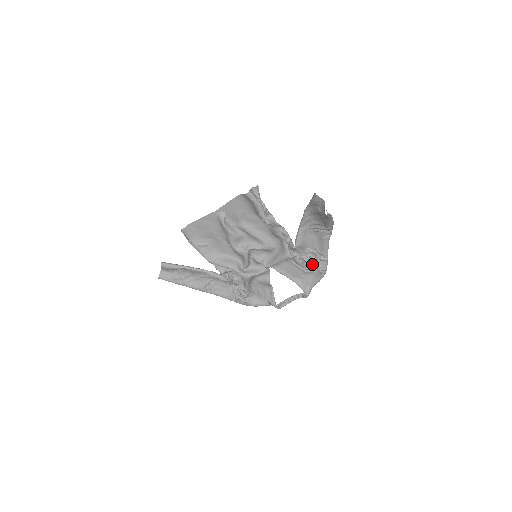
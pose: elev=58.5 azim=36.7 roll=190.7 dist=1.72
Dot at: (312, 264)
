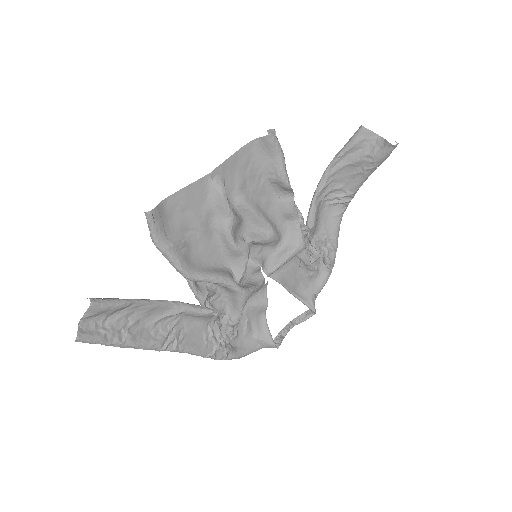
Dot at: (317, 261)
